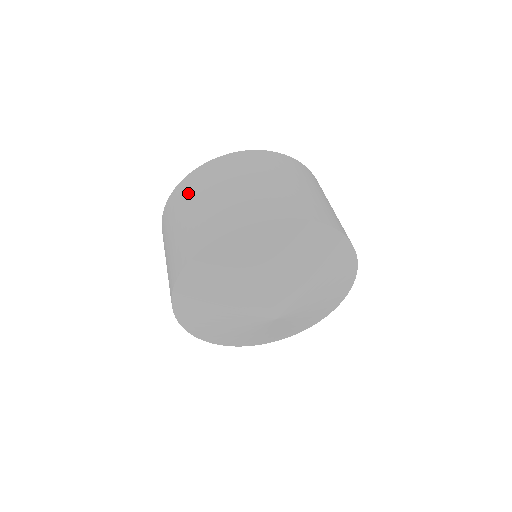
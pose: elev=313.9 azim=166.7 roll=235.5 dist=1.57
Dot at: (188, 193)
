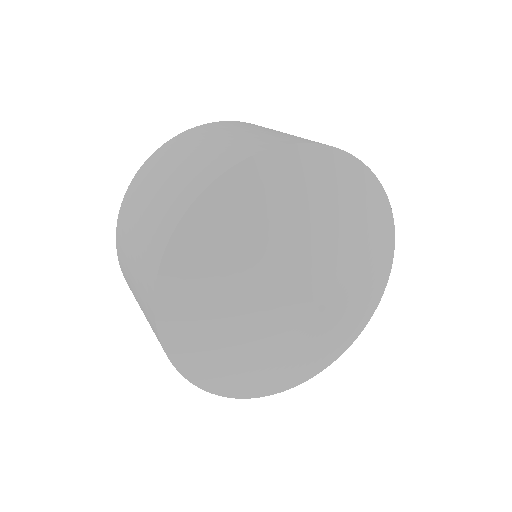
Dot at: (128, 283)
